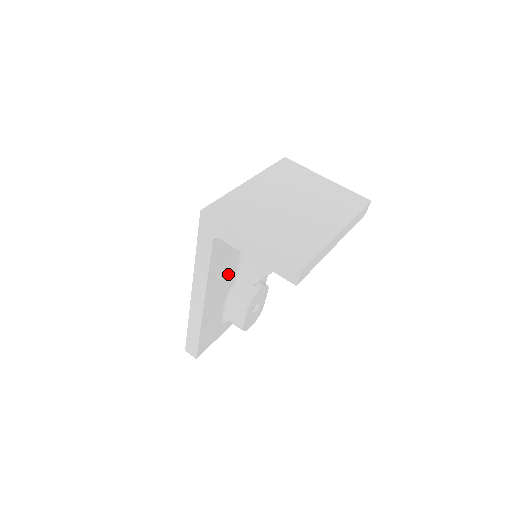
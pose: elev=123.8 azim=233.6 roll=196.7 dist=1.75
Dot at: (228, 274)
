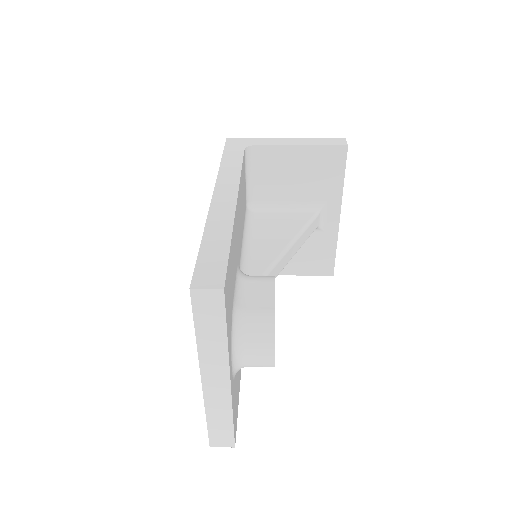
Dot at: (240, 231)
